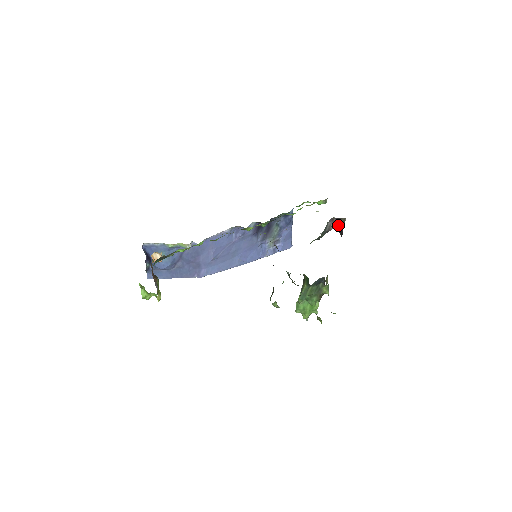
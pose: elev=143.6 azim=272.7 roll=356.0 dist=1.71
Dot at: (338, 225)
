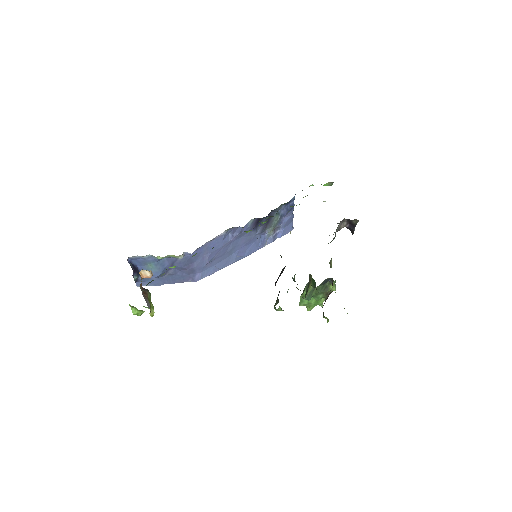
Dot at: (349, 224)
